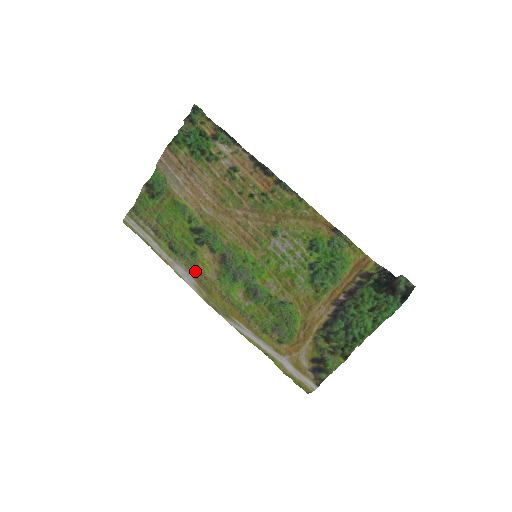
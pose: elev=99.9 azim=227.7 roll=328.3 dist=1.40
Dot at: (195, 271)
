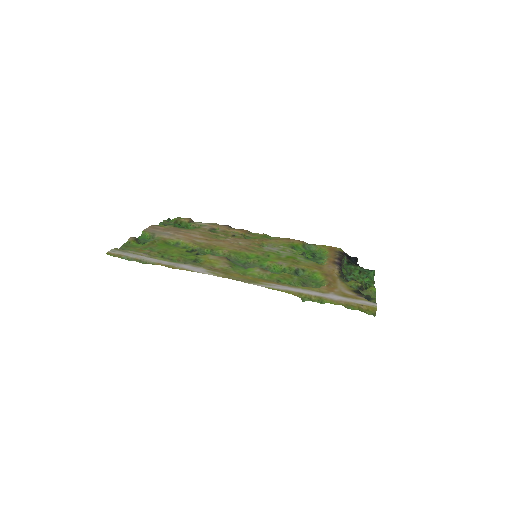
Dot at: (203, 267)
